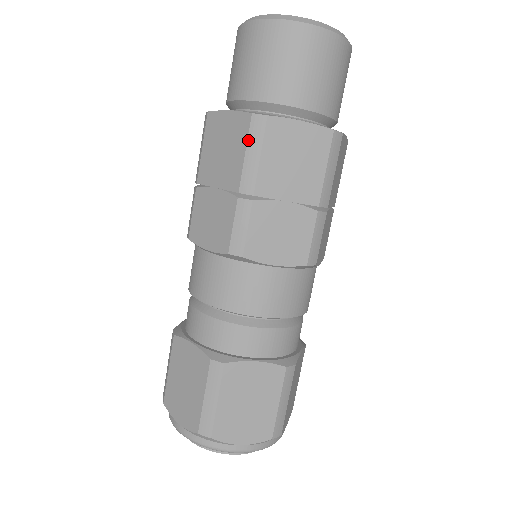
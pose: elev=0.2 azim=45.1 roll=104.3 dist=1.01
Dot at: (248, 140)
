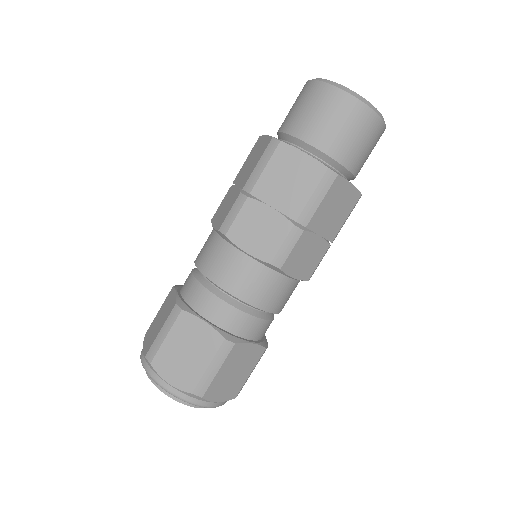
Dot at: (263, 155)
